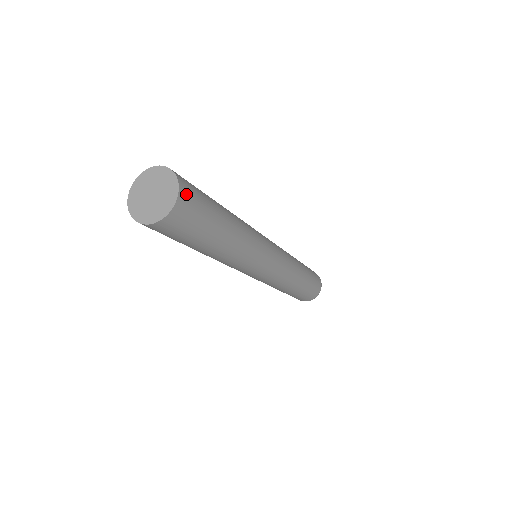
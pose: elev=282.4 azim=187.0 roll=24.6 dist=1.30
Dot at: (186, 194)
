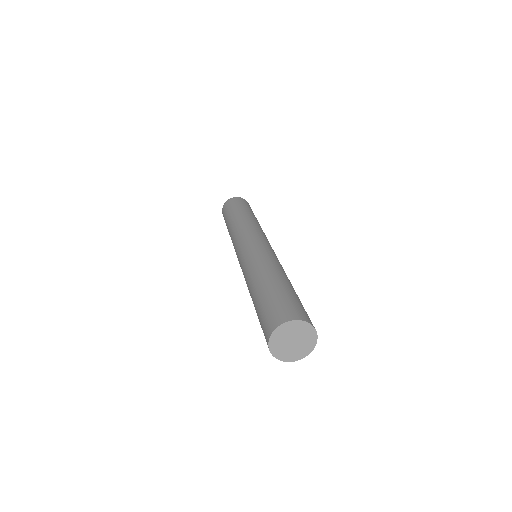
Dot at: occluded
